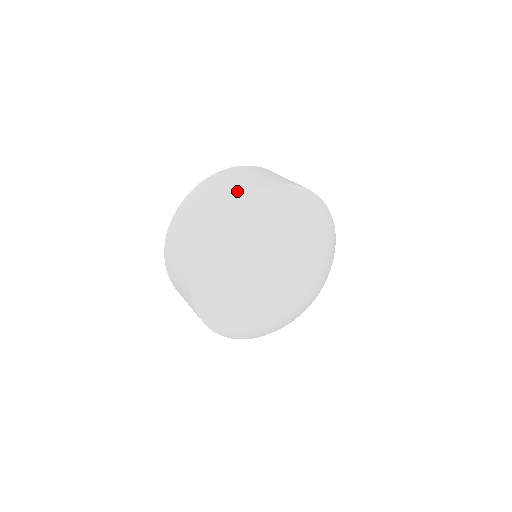
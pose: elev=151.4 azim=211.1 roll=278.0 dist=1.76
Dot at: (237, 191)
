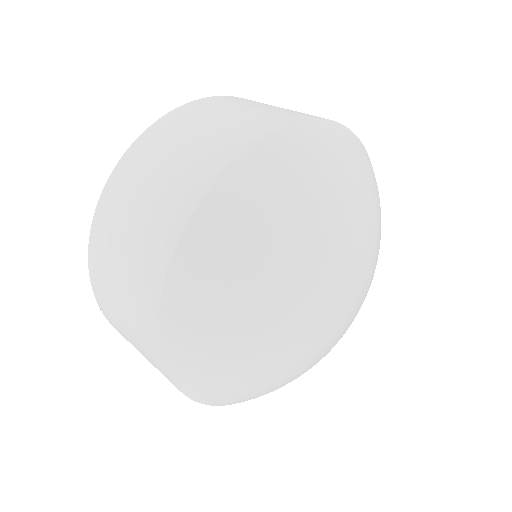
Dot at: (288, 113)
